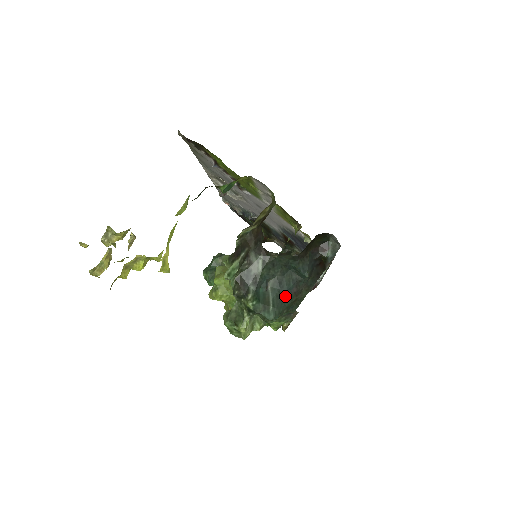
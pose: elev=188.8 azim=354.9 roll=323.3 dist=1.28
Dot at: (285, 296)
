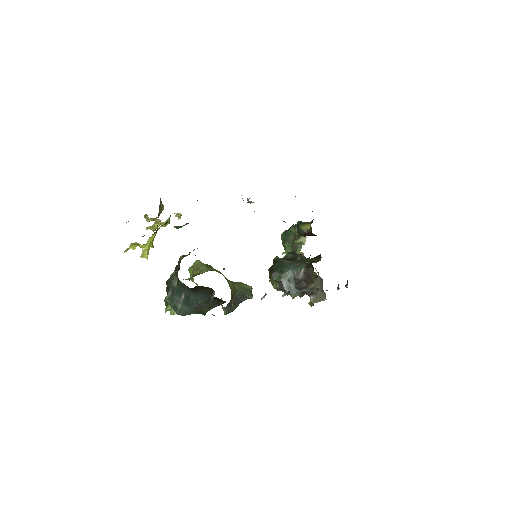
Dot at: (190, 306)
